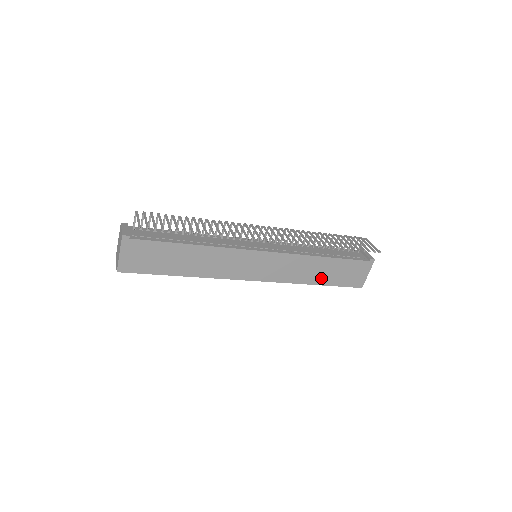
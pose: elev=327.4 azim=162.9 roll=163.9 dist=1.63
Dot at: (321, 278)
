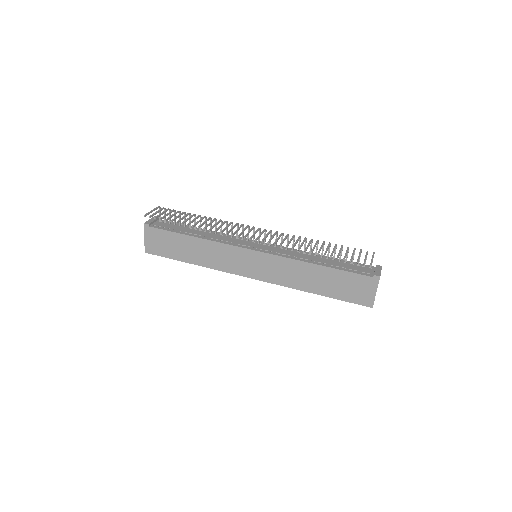
Dot at: (320, 287)
